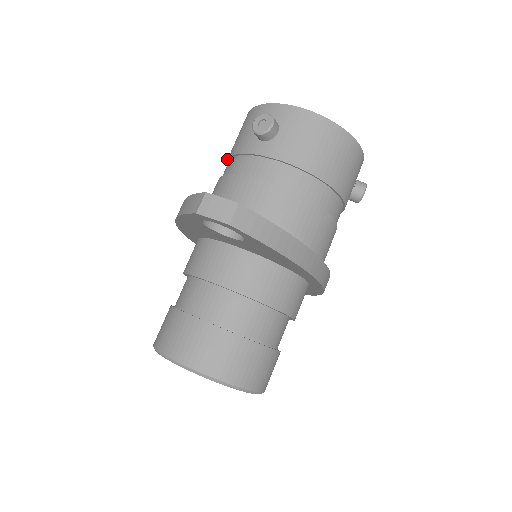
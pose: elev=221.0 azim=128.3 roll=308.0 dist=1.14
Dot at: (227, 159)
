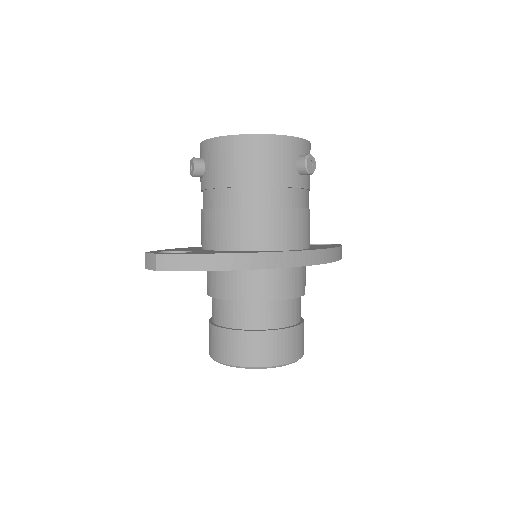
Dot at: occluded
